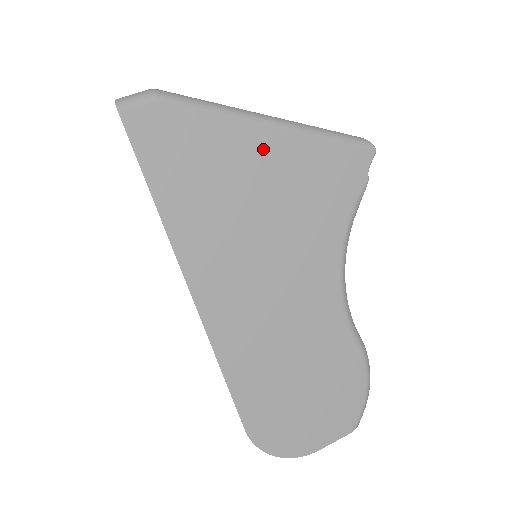
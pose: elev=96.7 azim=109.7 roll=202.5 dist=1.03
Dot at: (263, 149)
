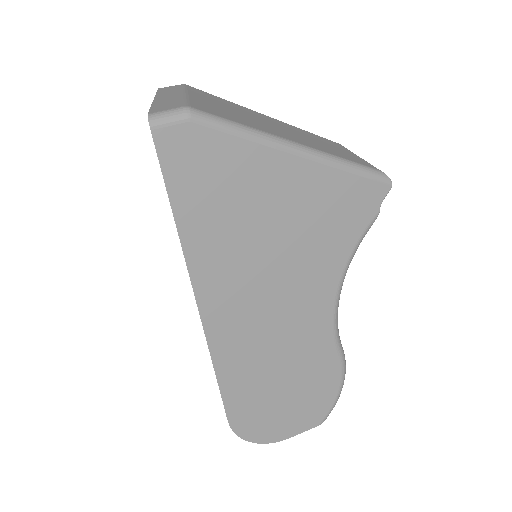
Dot at: (287, 177)
